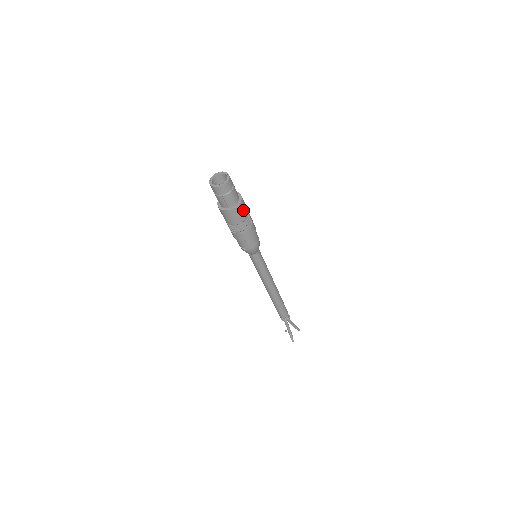
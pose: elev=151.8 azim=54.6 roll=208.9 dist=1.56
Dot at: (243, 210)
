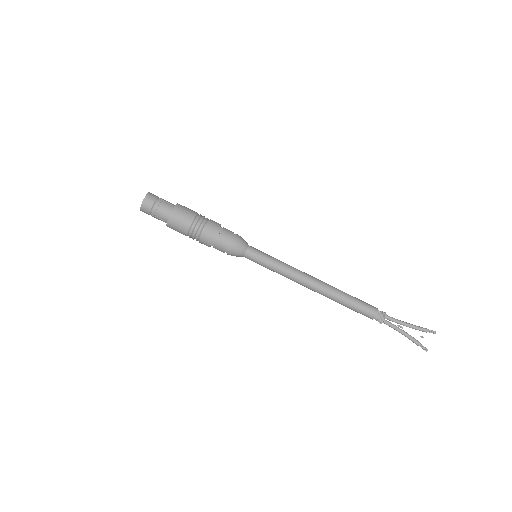
Dot at: (181, 218)
